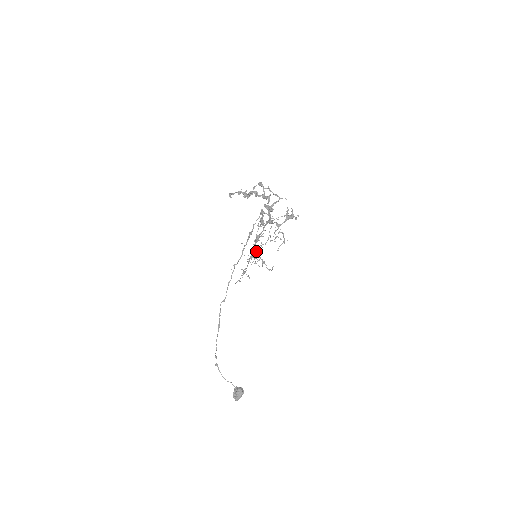
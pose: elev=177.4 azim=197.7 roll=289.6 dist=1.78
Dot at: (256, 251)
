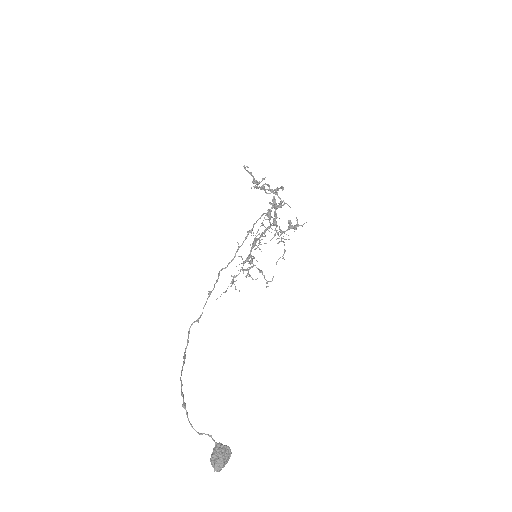
Dot at: occluded
